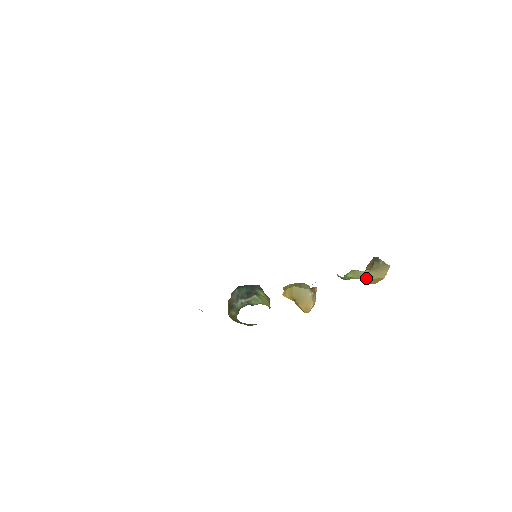
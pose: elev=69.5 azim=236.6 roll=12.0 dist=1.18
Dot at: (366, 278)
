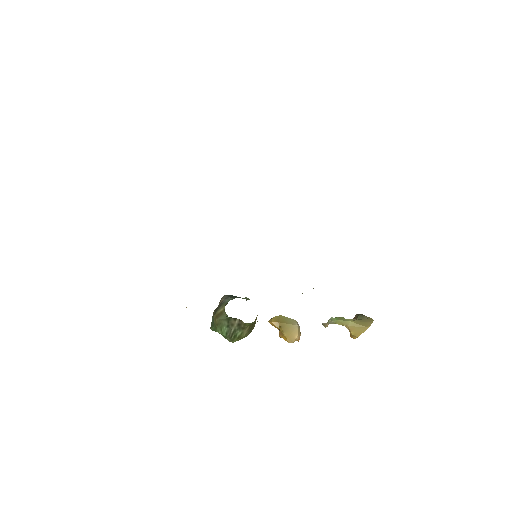
Dot at: (351, 325)
